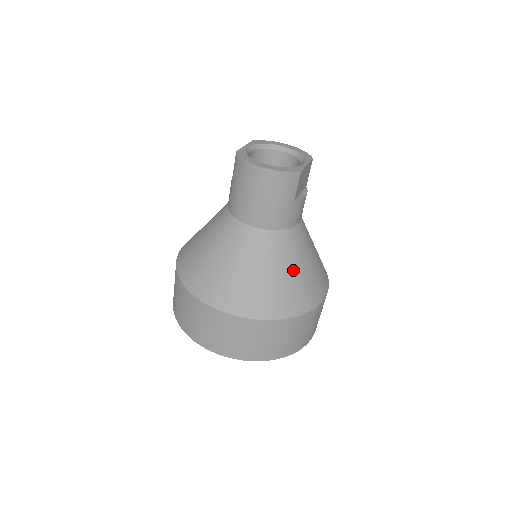
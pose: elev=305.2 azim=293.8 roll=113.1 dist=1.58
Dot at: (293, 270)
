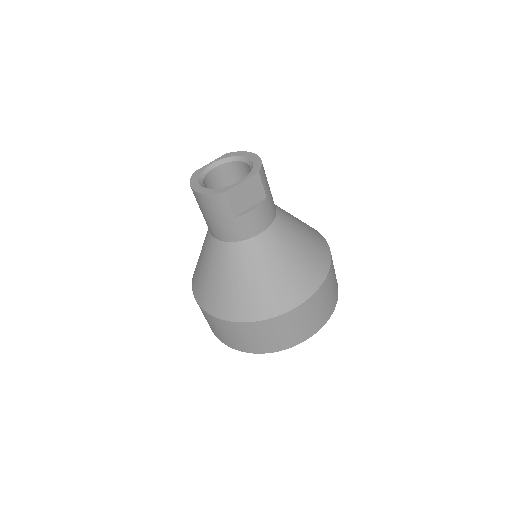
Dot at: (250, 279)
